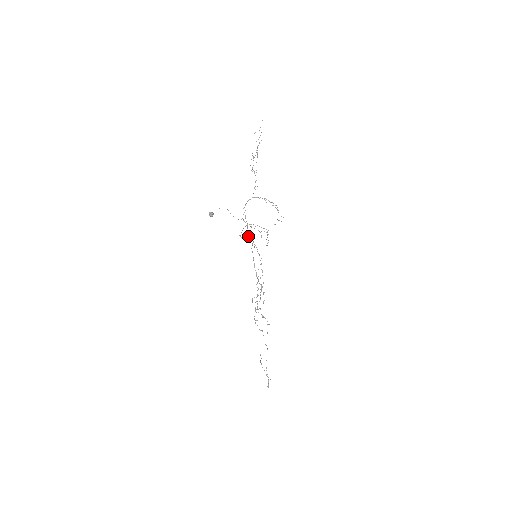
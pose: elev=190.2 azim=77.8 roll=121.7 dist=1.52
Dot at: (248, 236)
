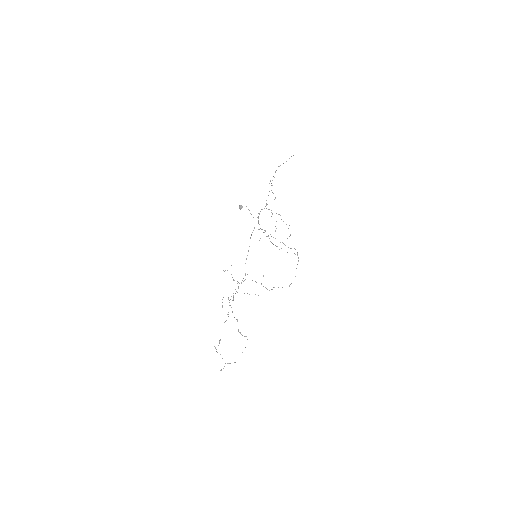
Dot at: occluded
